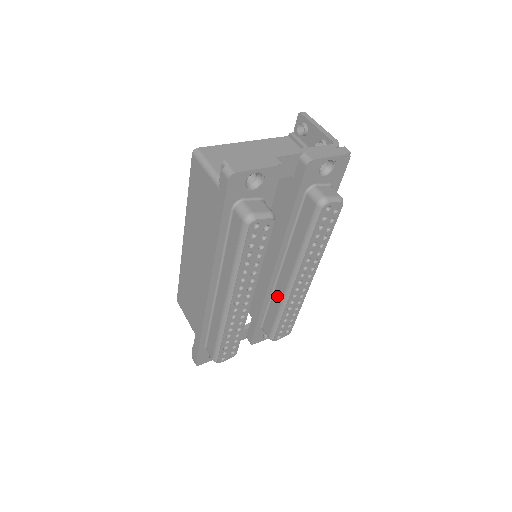
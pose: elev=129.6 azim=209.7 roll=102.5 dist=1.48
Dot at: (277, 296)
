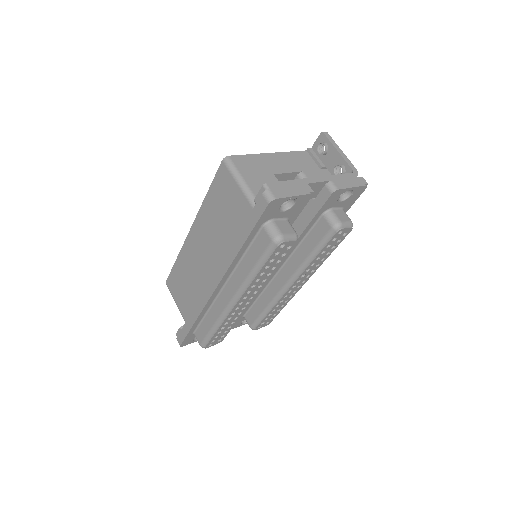
Dot at: (268, 294)
